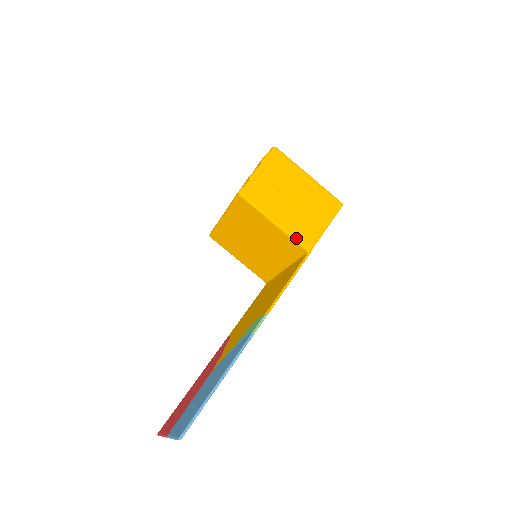
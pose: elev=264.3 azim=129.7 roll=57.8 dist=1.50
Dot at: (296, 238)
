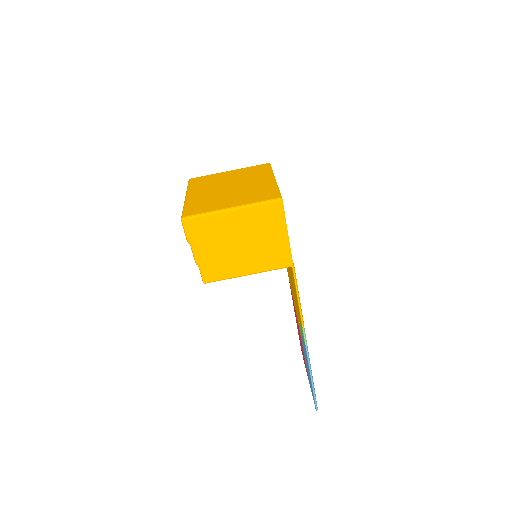
Dot at: (274, 269)
